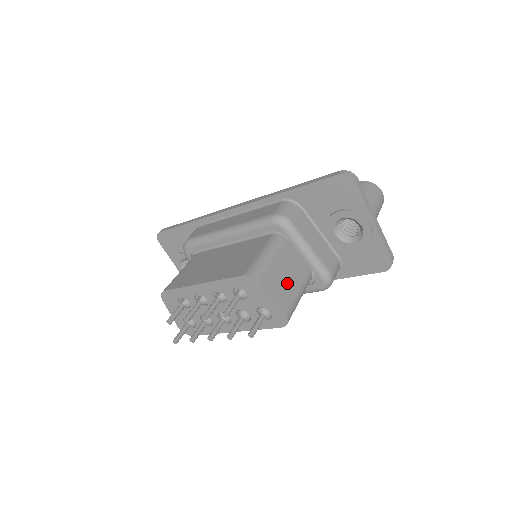
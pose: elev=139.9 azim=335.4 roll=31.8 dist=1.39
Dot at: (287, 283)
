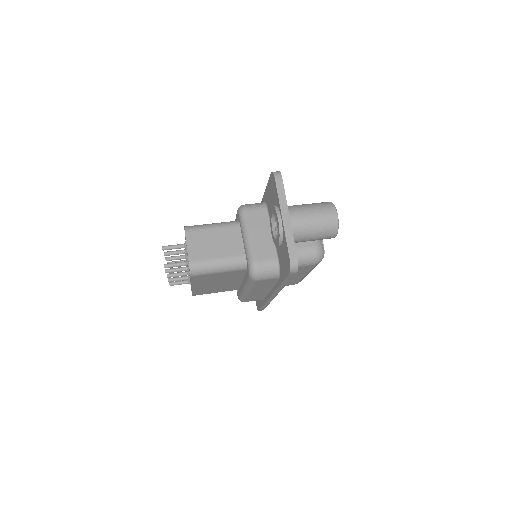
Dot at: (211, 247)
